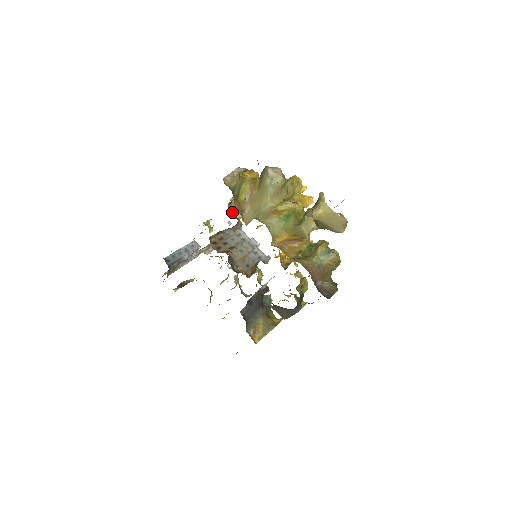
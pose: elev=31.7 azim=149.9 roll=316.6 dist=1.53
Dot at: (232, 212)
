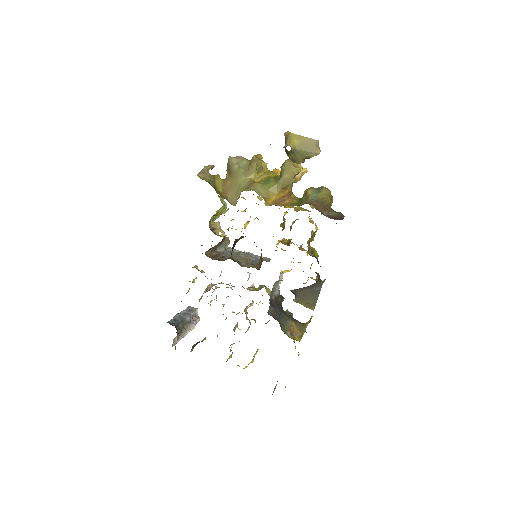
Dot at: (215, 234)
